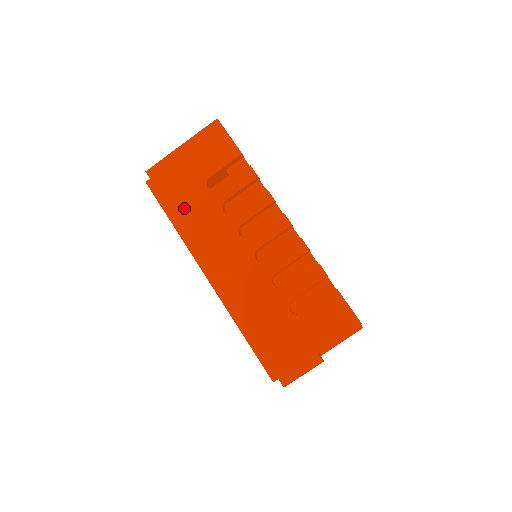
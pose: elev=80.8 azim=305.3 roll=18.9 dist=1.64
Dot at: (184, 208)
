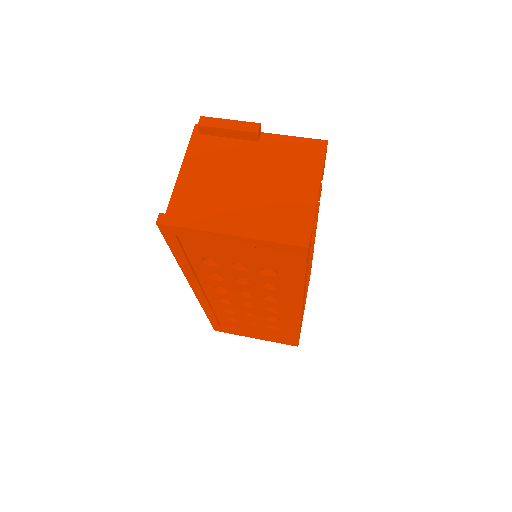
Dot at: occluded
